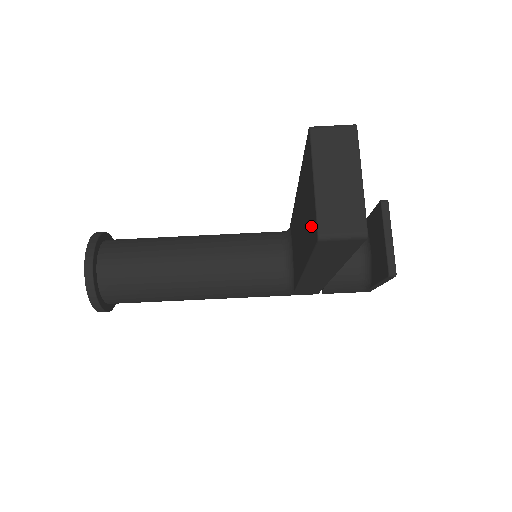
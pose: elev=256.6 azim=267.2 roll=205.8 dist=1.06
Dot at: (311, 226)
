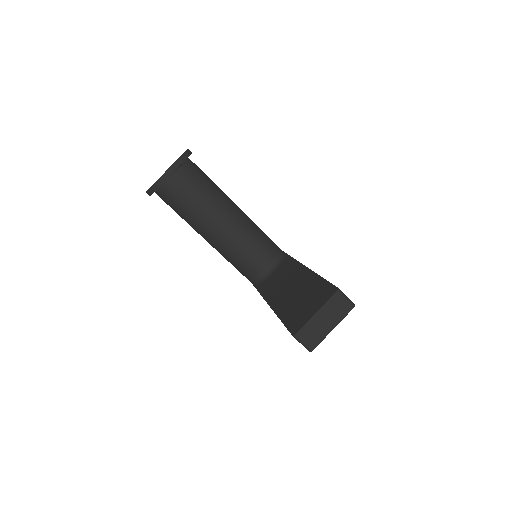
Dot at: (296, 319)
